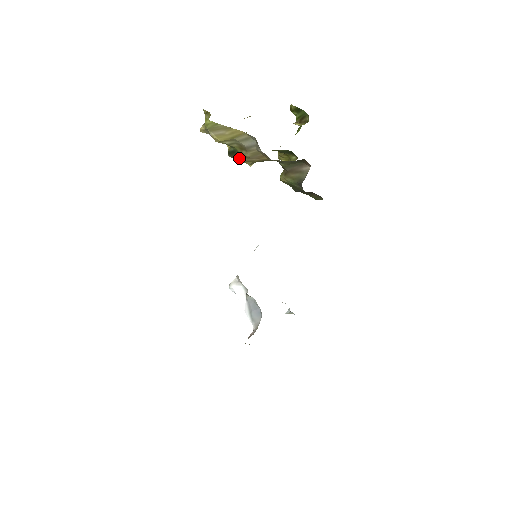
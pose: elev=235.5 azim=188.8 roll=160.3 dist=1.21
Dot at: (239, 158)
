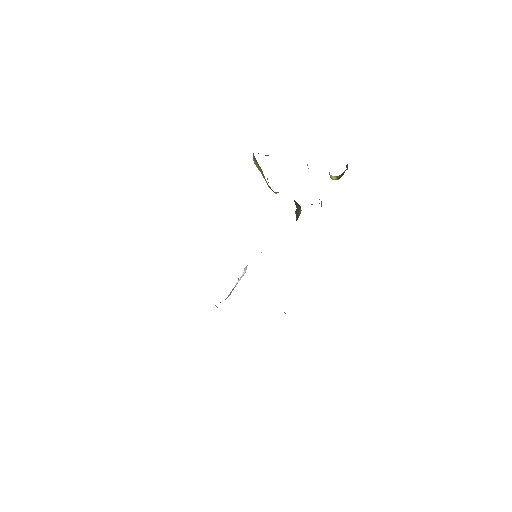
Dot at: occluded
